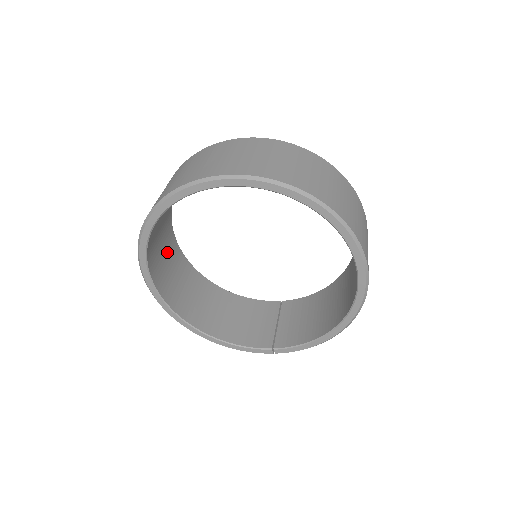
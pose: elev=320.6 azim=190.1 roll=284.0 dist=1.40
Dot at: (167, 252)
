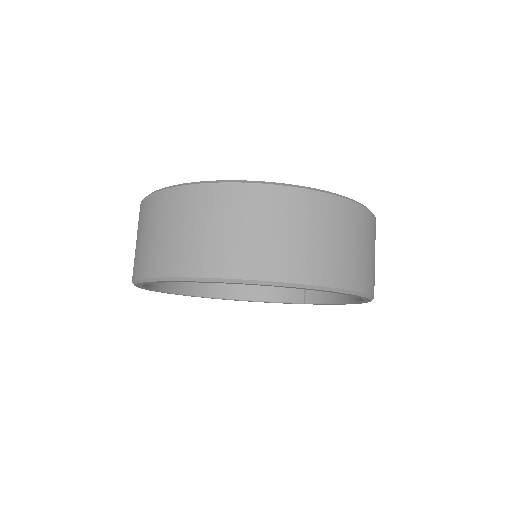
Dot at: occluded
